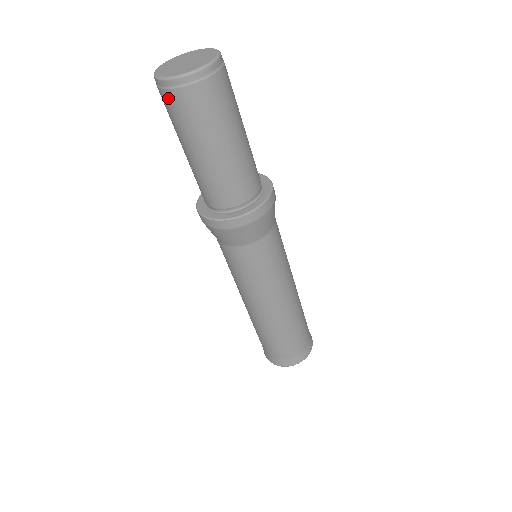
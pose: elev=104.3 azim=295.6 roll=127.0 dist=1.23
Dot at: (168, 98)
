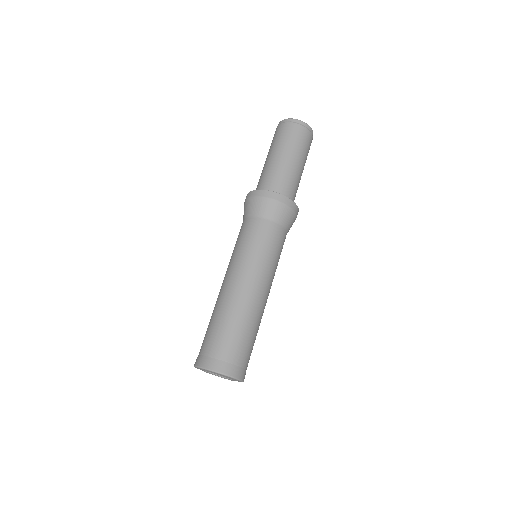
Dot at: (275, 132)
